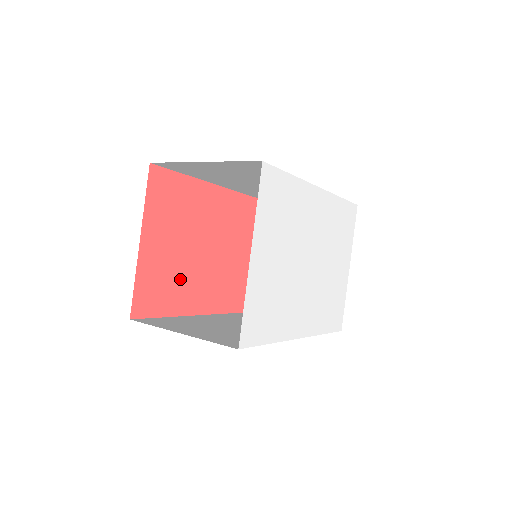
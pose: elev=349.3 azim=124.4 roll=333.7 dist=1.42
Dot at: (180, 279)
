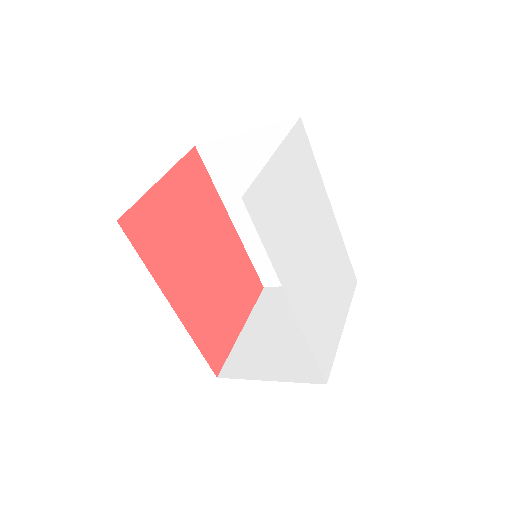
Dot at: (172, 250)
